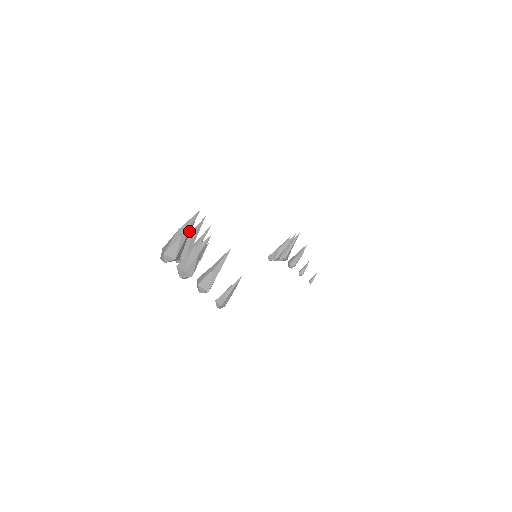
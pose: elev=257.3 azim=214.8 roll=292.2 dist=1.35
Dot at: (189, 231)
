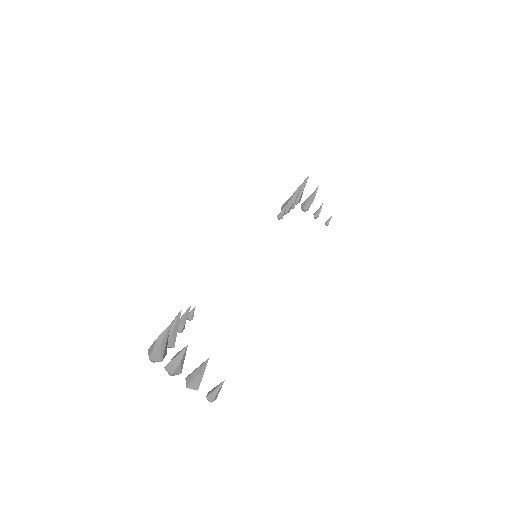
Dot at: (167, 338)
